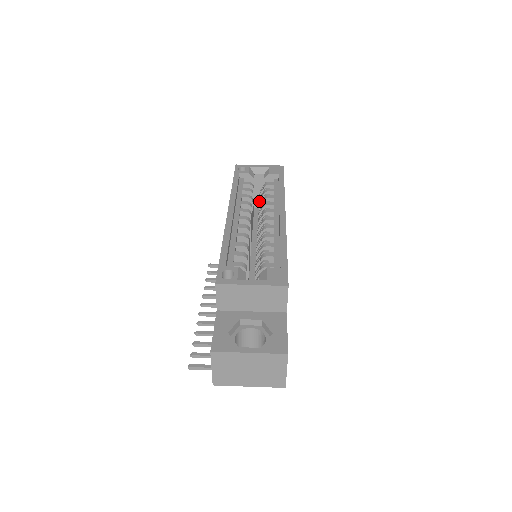
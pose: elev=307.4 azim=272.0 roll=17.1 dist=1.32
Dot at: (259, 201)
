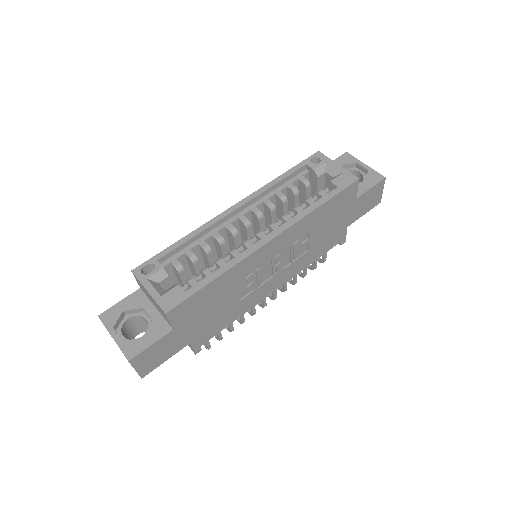
Dot at: occluded
